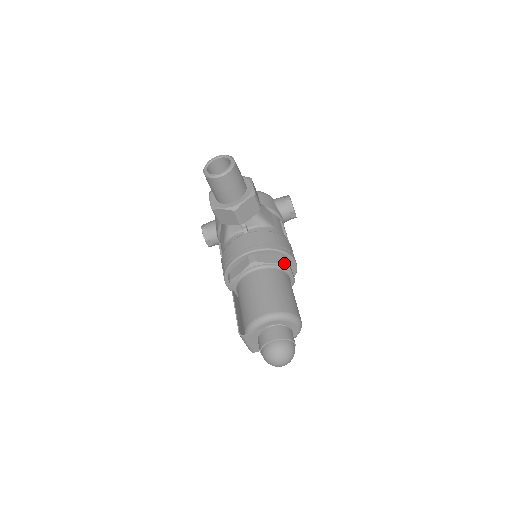
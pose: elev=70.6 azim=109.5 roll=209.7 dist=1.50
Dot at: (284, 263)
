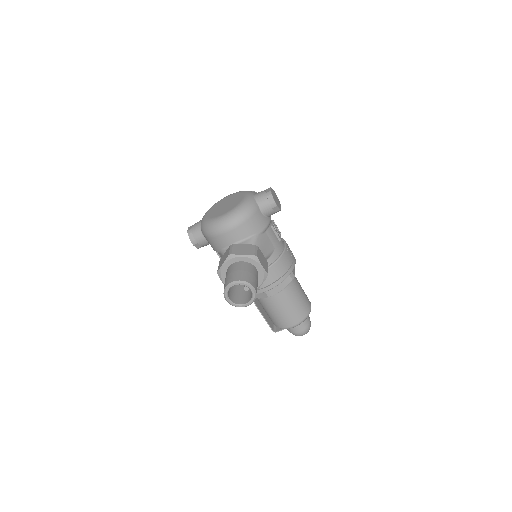
Dot at: occluded
